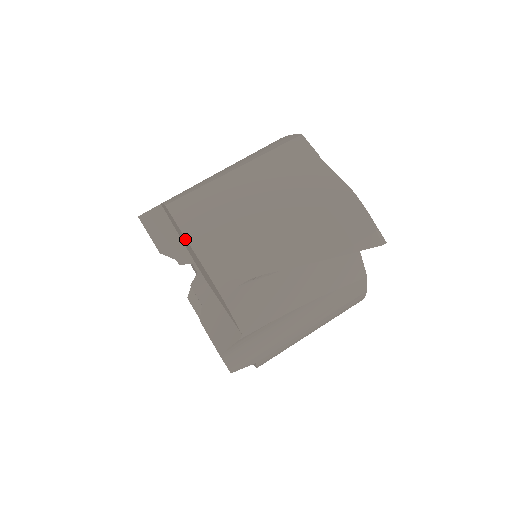
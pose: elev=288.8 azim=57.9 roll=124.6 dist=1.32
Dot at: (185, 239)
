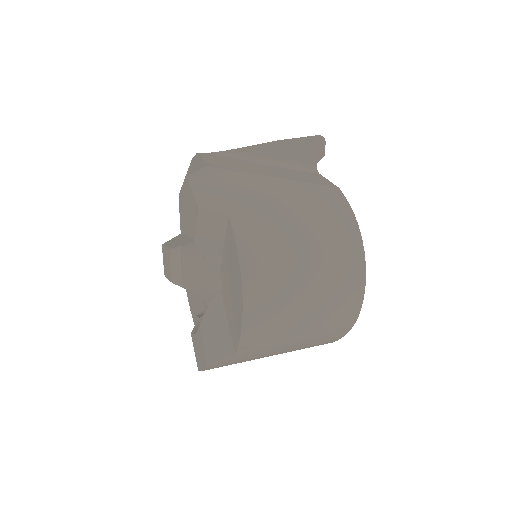
Dot at: (185, 187)
